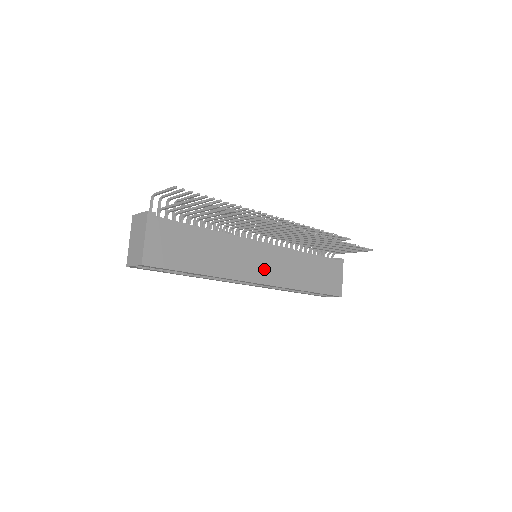
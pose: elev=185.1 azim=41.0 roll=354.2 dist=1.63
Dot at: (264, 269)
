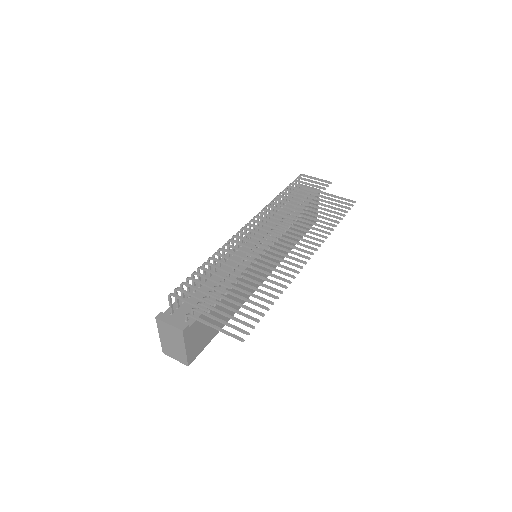
Dot at: occluded
